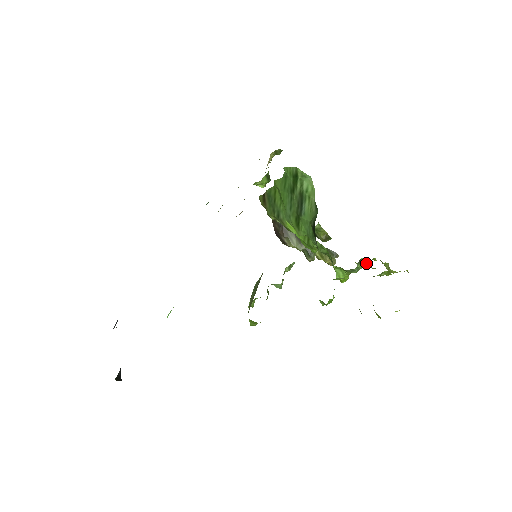
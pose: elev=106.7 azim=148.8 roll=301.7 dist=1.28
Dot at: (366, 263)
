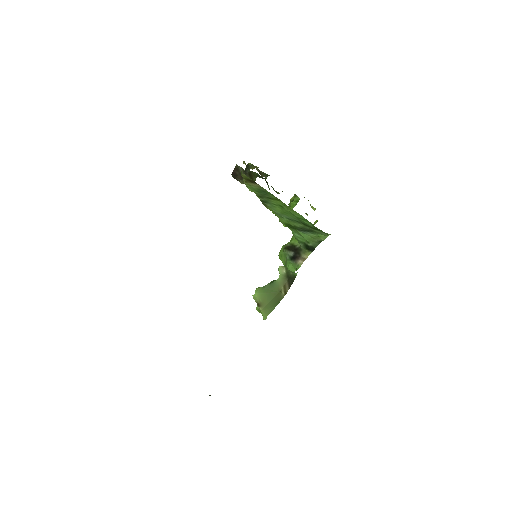
Dot at: occluded
